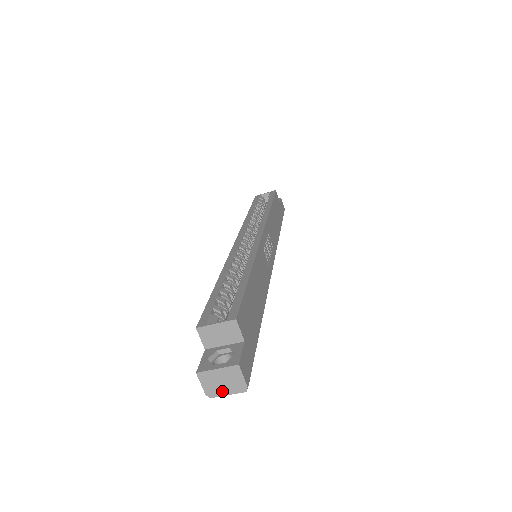
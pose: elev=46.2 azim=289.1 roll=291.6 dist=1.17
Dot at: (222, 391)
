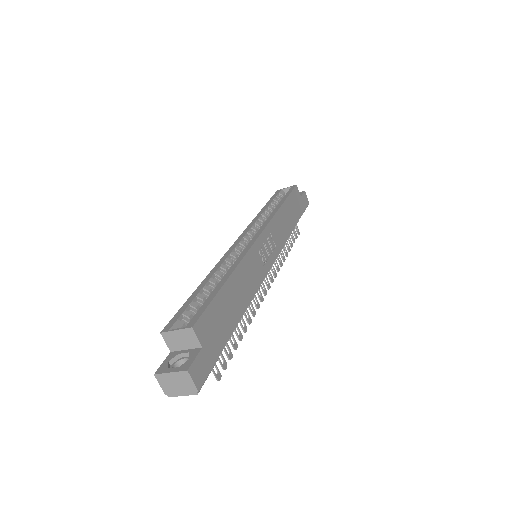
Dot at: (177, 392)
